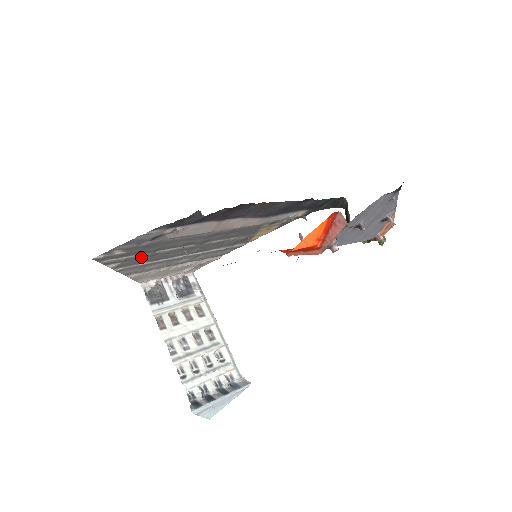
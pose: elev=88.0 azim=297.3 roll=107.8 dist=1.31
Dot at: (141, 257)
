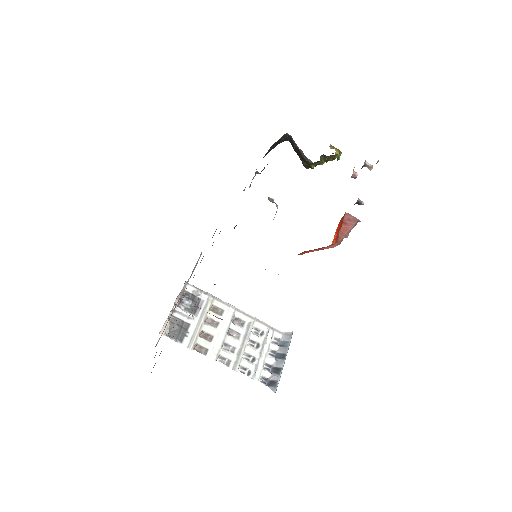
Dot at: occluded
